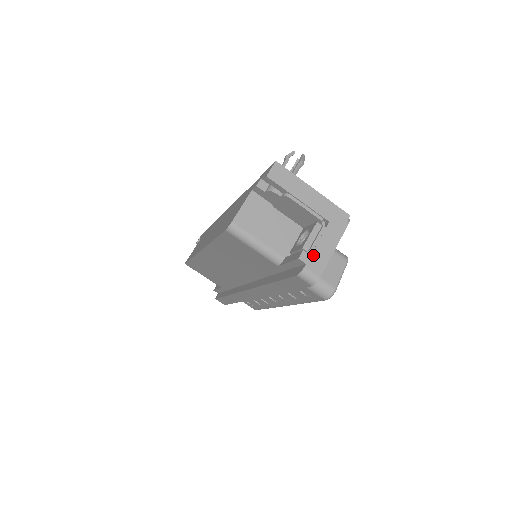
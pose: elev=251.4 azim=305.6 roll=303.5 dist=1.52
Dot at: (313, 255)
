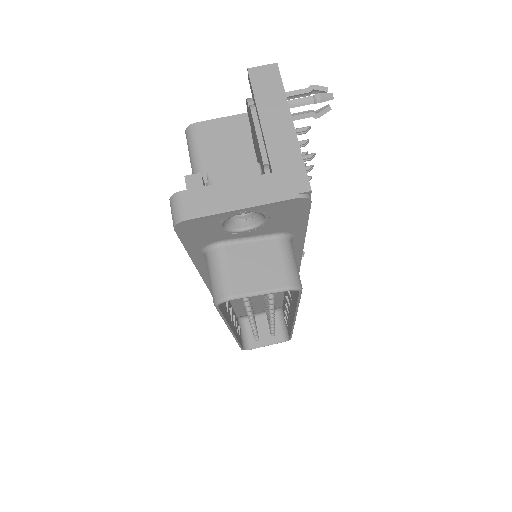
Dot at: (207, 189)
